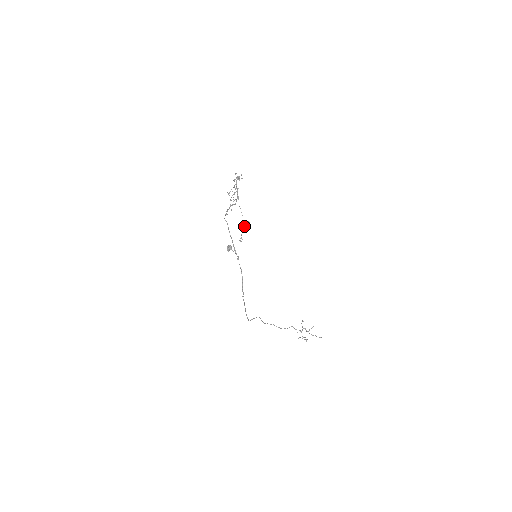
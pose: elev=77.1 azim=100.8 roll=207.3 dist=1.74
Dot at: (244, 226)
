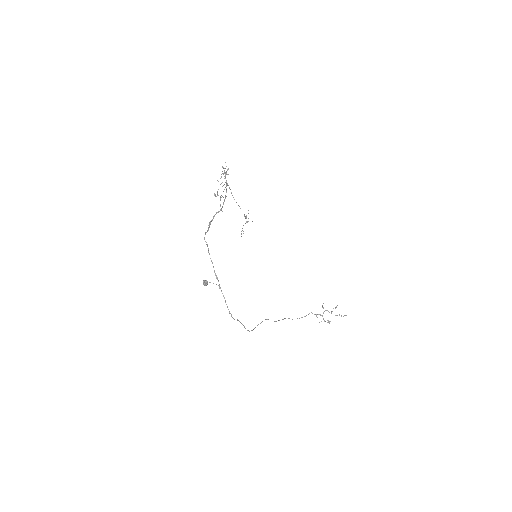
Dot at: occluded
